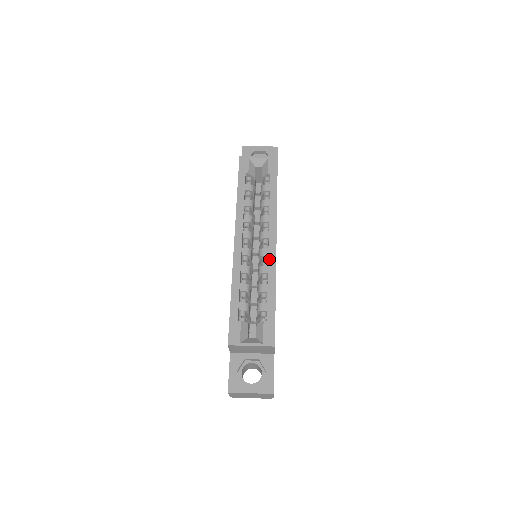
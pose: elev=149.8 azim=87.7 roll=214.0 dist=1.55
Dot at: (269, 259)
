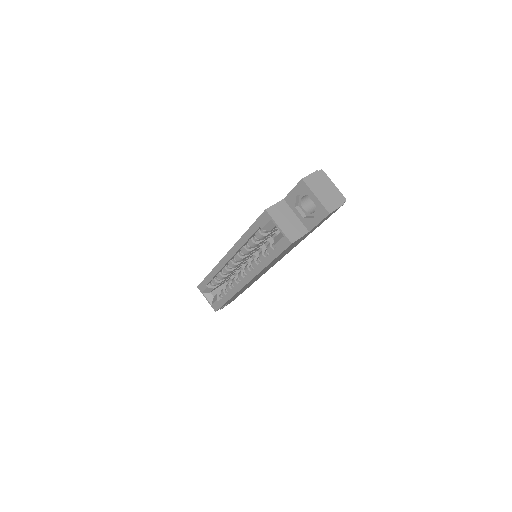
Dot at: (237, 285)
